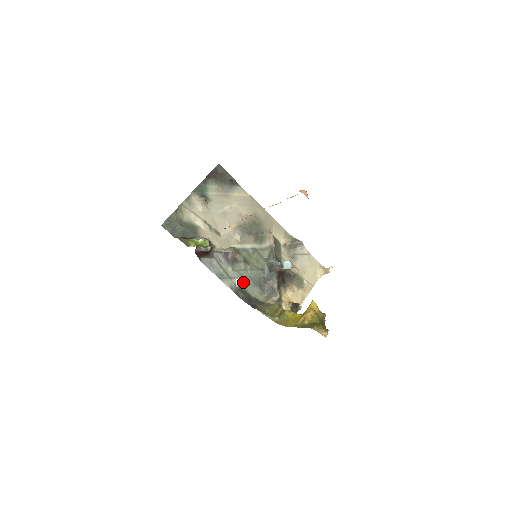
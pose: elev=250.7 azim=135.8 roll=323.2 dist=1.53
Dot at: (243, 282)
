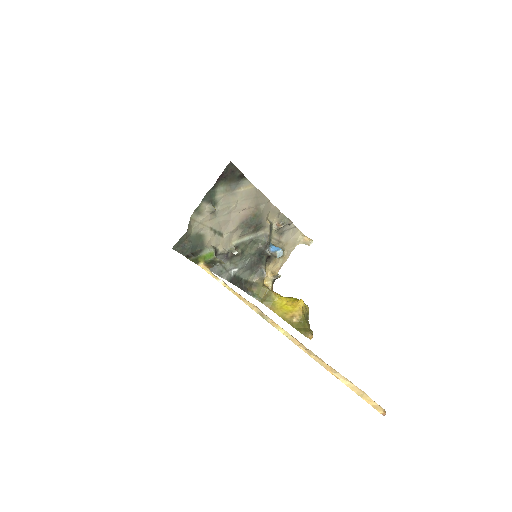
Dot at: (237, 271)
